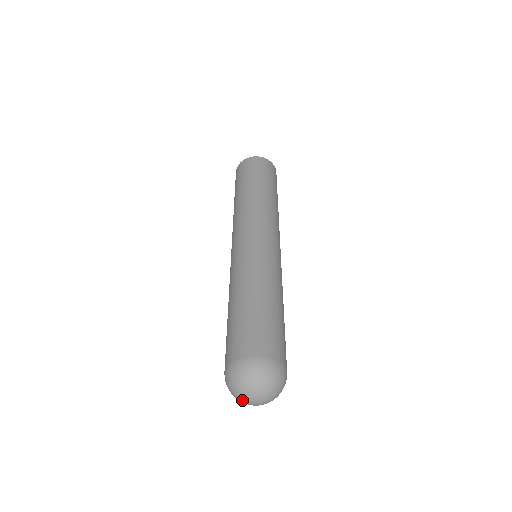
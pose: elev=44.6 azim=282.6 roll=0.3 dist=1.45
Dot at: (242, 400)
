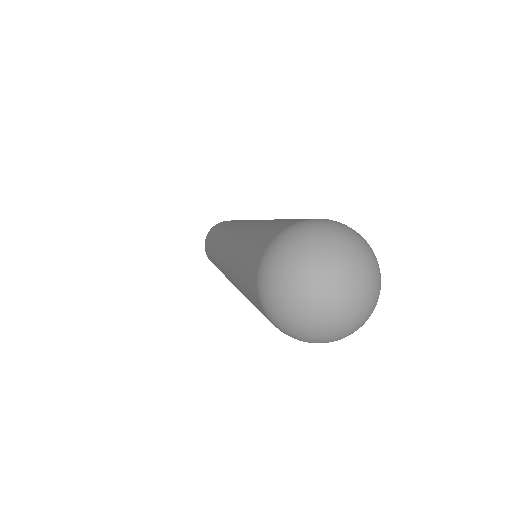
Dot at: (310, 279)
